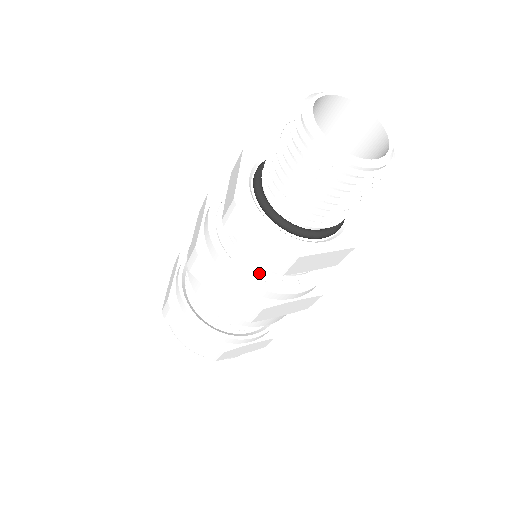
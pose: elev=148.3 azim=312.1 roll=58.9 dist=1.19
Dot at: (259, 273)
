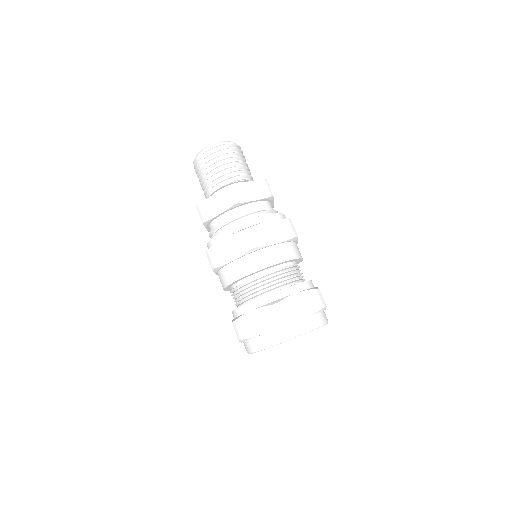
Dot at: occluded
